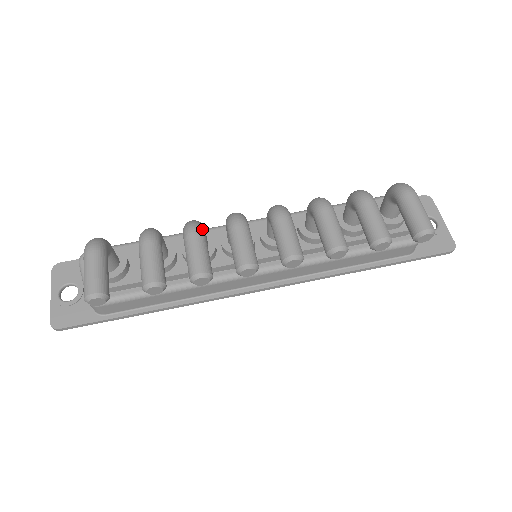
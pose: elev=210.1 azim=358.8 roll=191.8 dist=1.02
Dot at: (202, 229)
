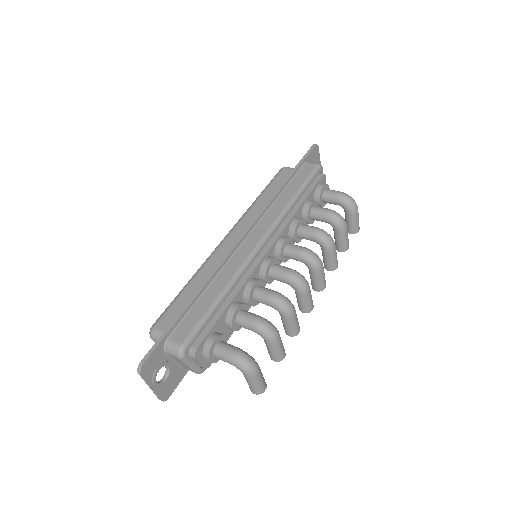
Dot at: (293, 305)
